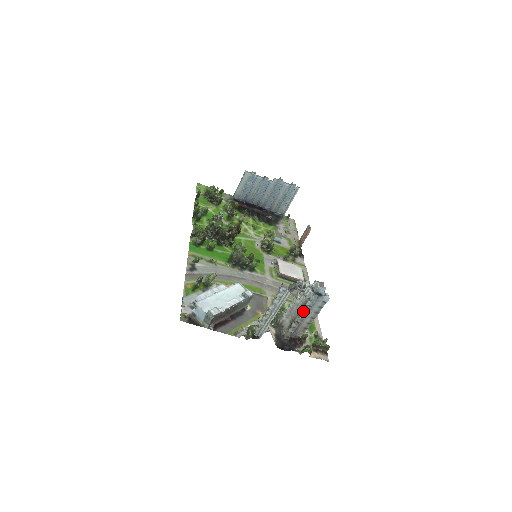
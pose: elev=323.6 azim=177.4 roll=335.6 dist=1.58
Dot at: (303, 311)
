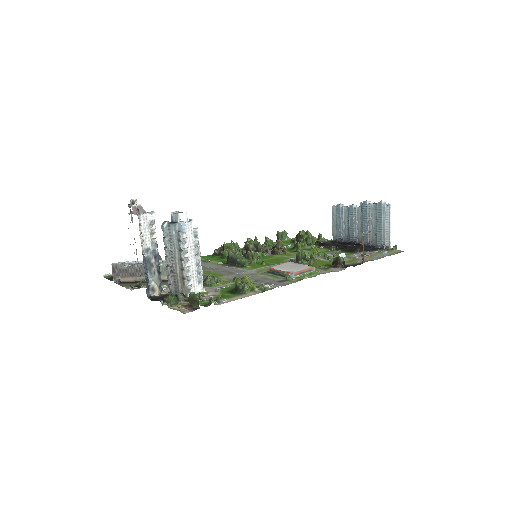
Dot at: (164, 247)
